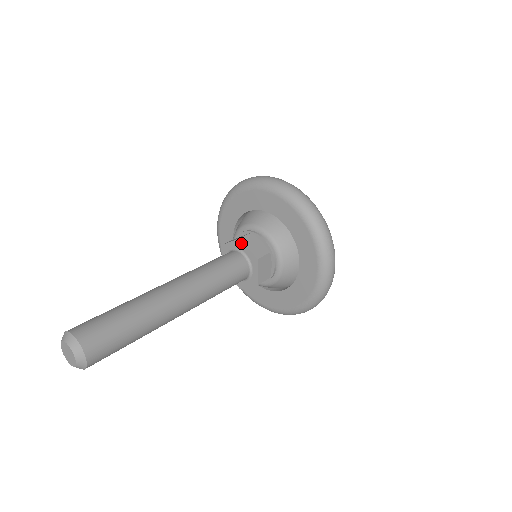
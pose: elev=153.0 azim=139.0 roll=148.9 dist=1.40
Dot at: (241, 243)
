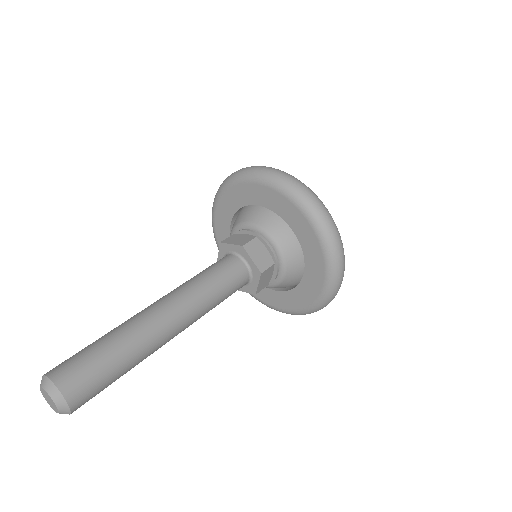
Dot at: (245, 251)
